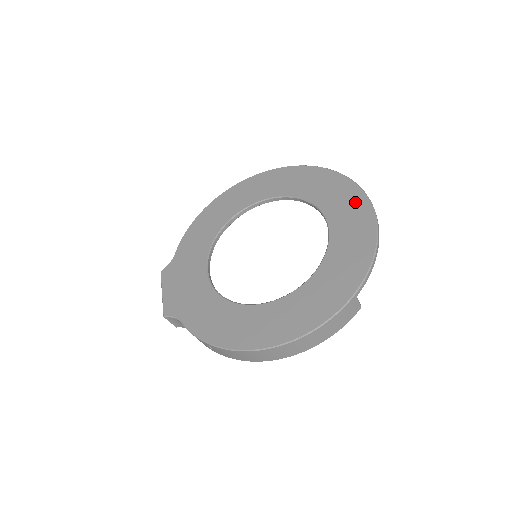
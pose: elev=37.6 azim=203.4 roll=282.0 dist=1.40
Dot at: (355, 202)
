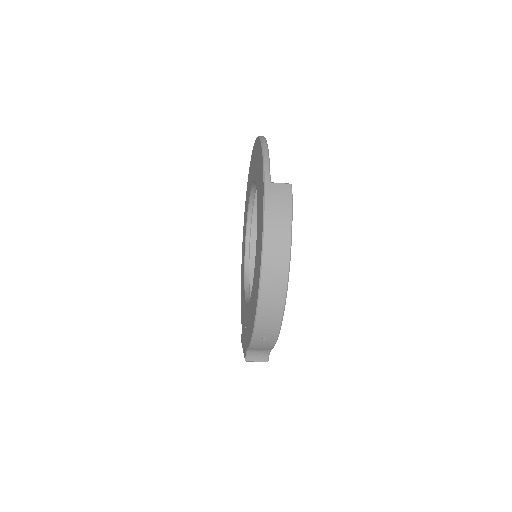
Dot at: (255, 151)
